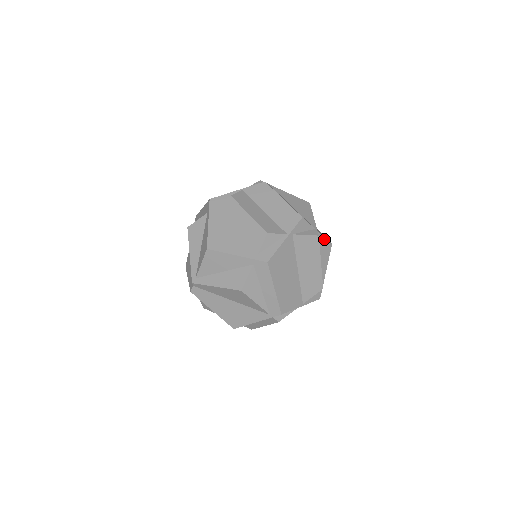
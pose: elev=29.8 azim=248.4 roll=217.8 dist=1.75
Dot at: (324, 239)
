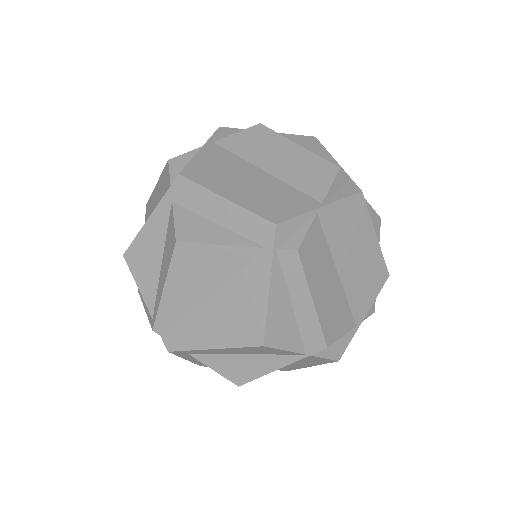
Dot at: (291, 136)
